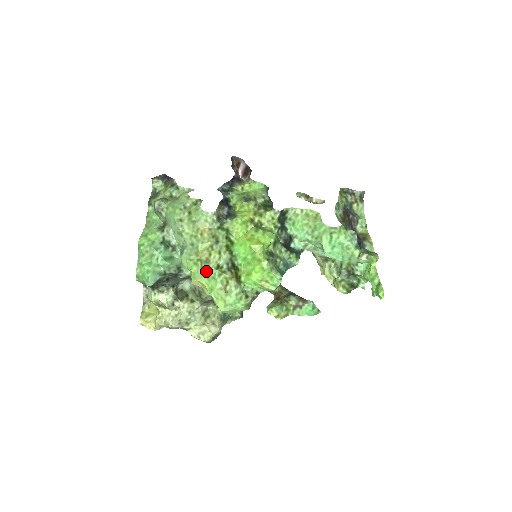
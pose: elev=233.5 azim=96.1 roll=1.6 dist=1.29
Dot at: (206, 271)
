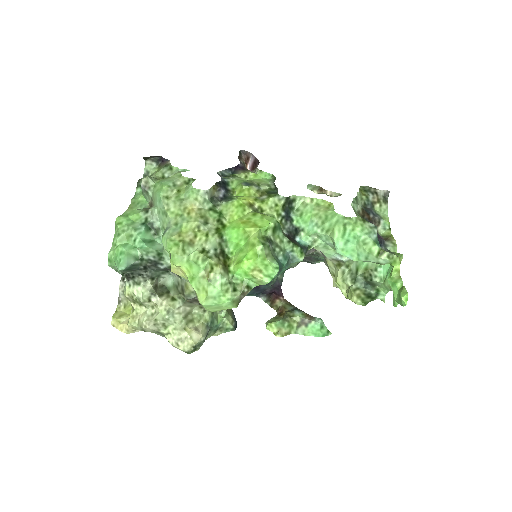
Dot at: (188, 254)
